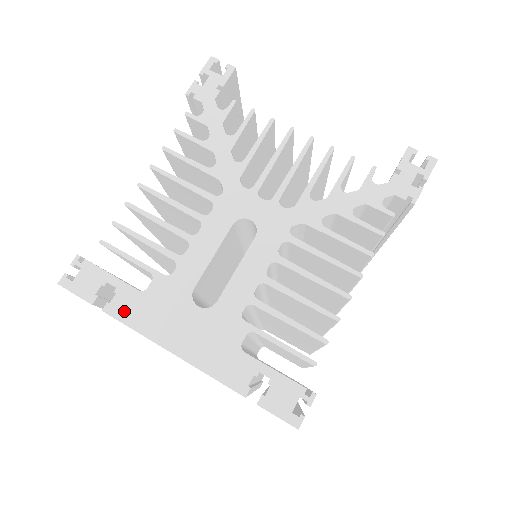
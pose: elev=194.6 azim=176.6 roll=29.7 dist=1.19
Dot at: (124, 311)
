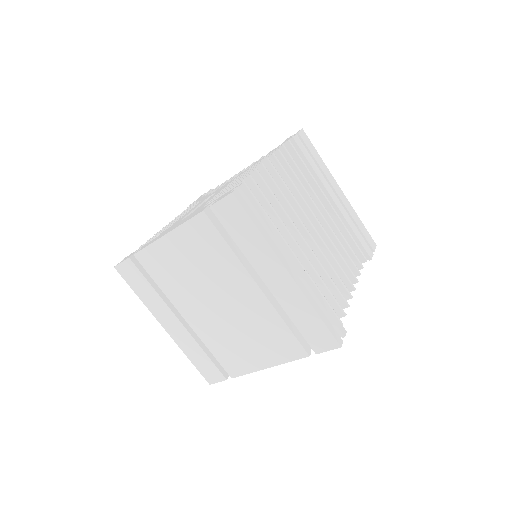
Dot at: occluded
